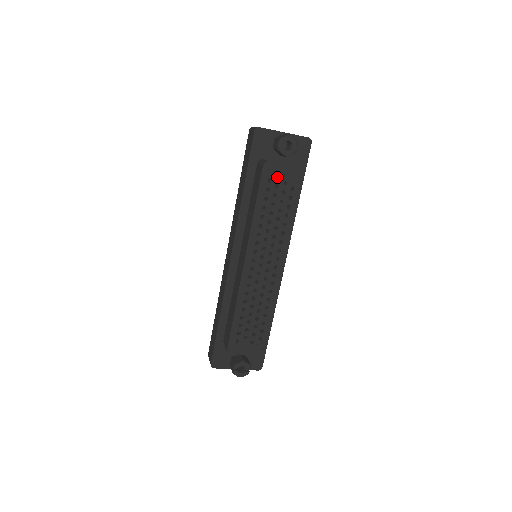
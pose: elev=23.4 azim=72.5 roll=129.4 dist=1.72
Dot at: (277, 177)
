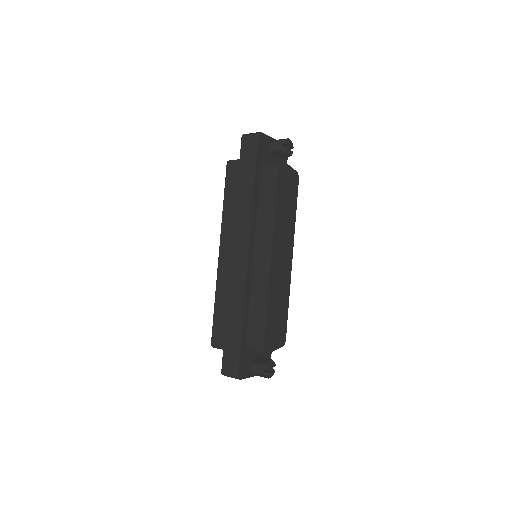
Dot at: (286, 174)
